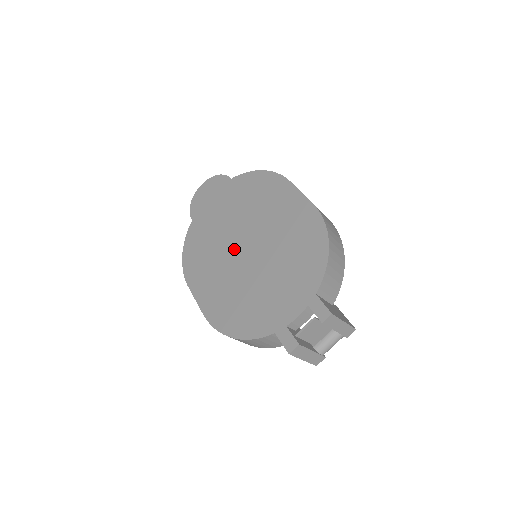
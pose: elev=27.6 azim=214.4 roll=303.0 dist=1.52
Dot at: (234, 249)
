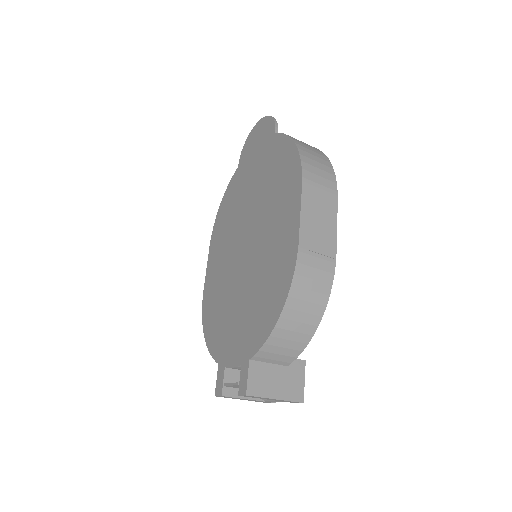
Dot at: (240, 237)
